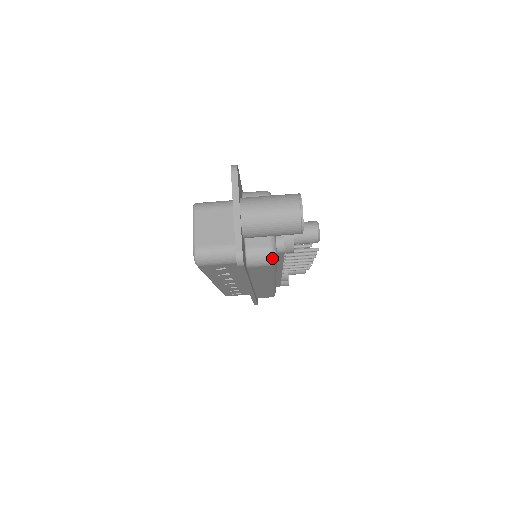
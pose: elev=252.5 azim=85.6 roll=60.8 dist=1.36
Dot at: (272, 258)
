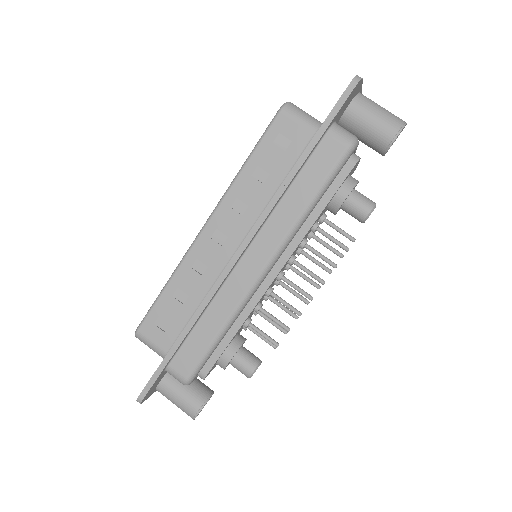
Dot at: (355, 140)
